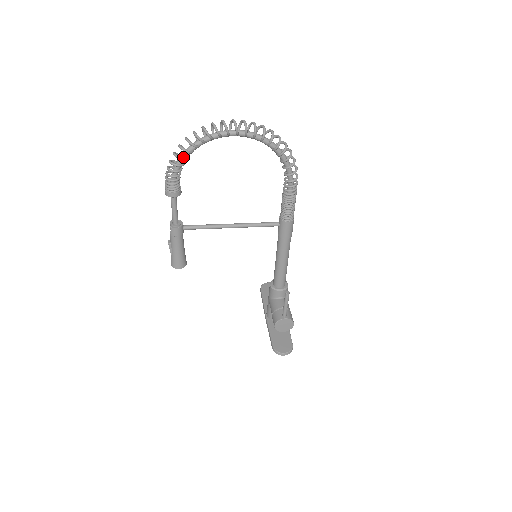
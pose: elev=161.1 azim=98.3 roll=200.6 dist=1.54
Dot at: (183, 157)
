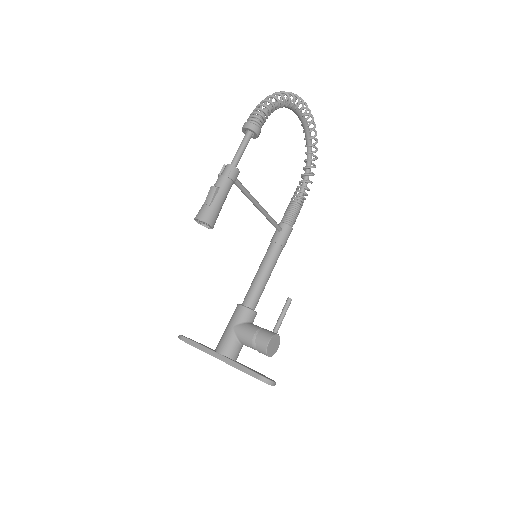
Dot at: (280, 103)
